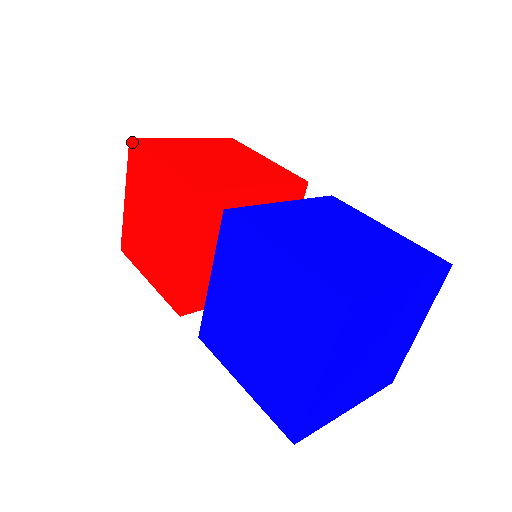
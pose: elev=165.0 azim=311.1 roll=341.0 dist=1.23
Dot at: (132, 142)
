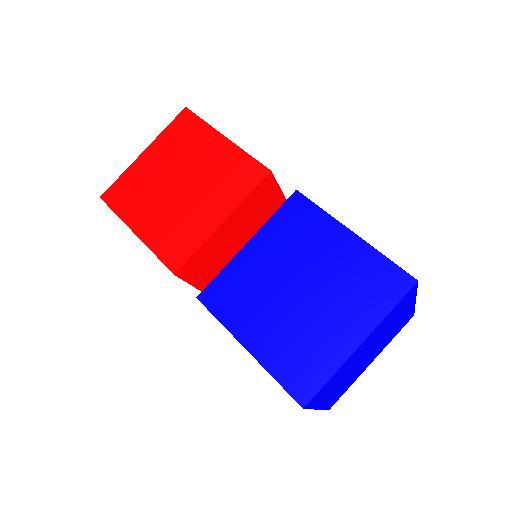
Dot at: (189, 111)
